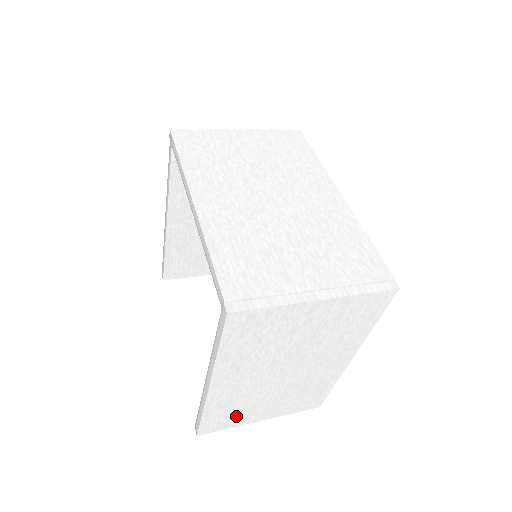
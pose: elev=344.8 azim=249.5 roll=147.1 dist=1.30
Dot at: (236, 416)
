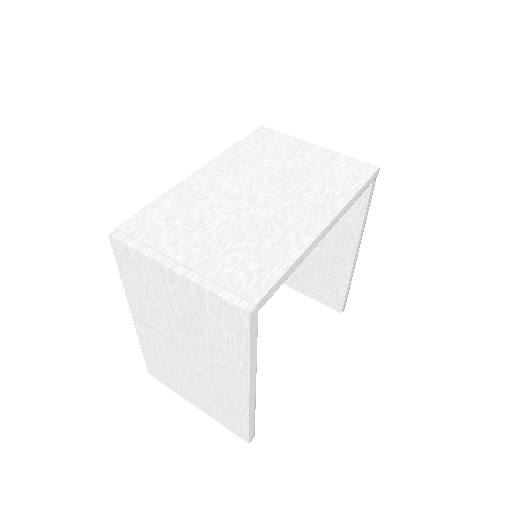
Dot at: (170, 377)
